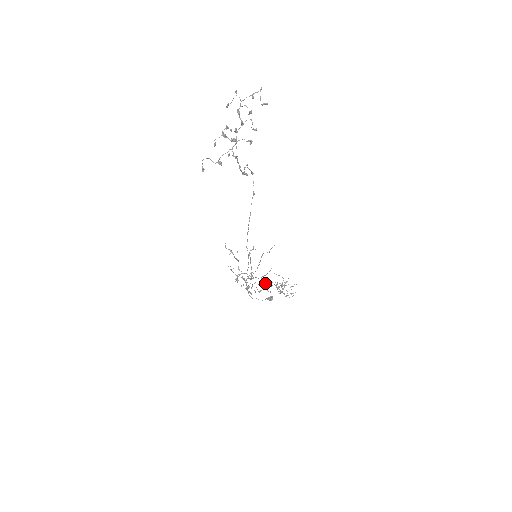
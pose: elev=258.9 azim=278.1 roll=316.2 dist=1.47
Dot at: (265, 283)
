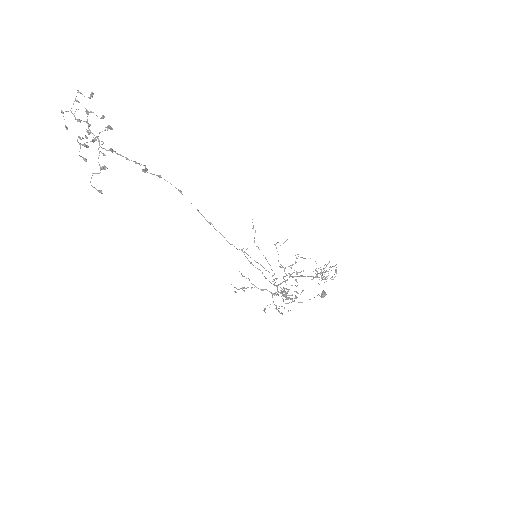
Dot at: occluded
